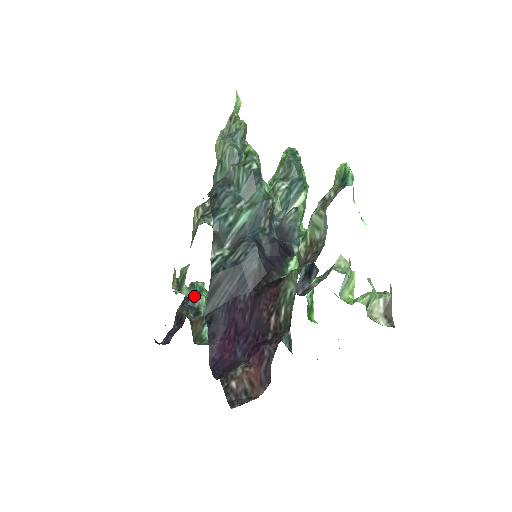
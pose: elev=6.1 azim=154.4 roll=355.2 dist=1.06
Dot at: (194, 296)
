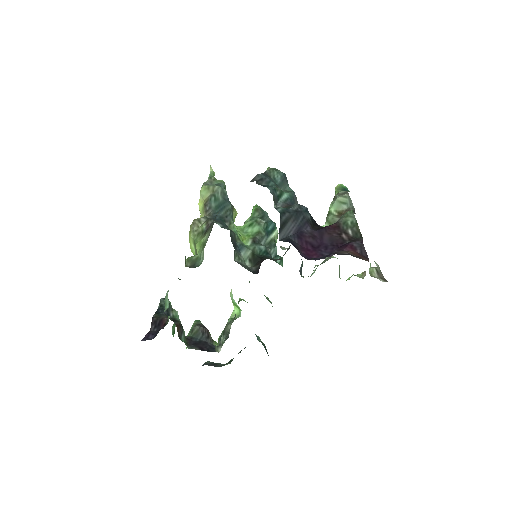
Dot at: (168, 308)
